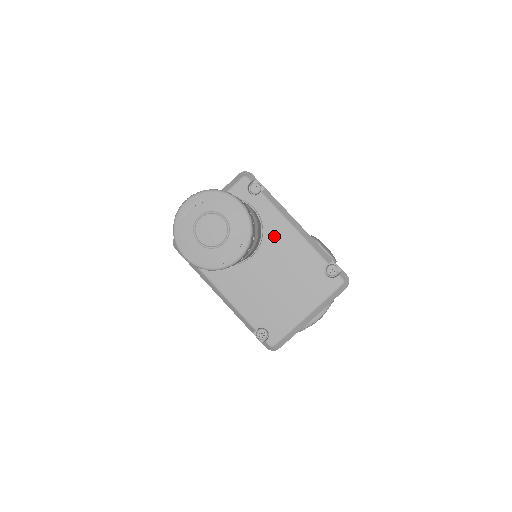
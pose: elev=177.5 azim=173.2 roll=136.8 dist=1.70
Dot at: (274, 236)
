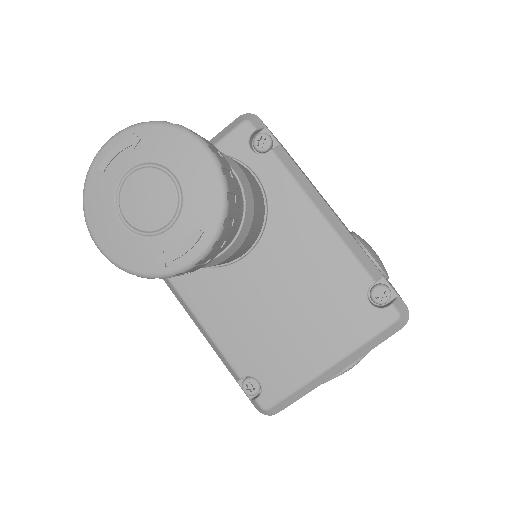
Dot at: (285, 225)
